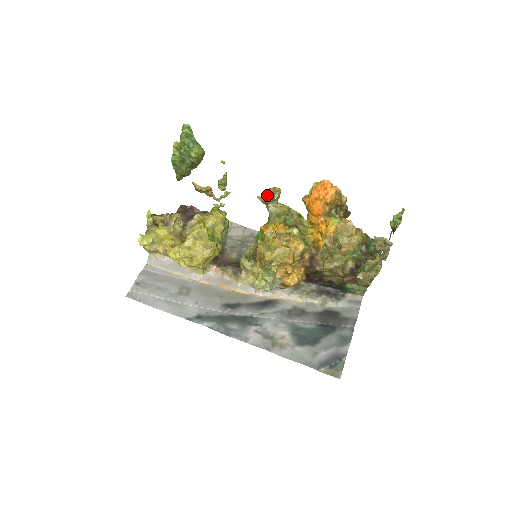
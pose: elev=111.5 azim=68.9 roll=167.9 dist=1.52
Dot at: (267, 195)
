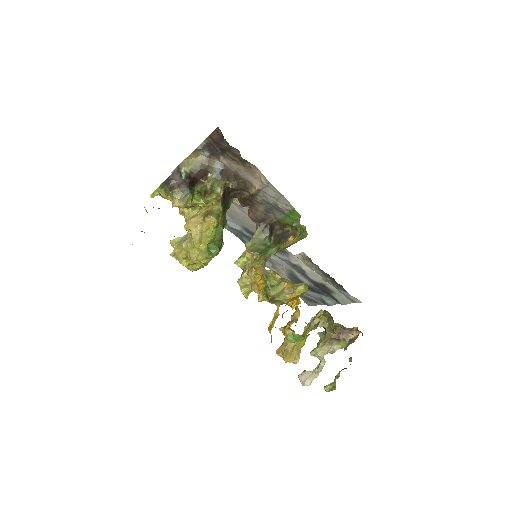
Dot at: (249, 276)
